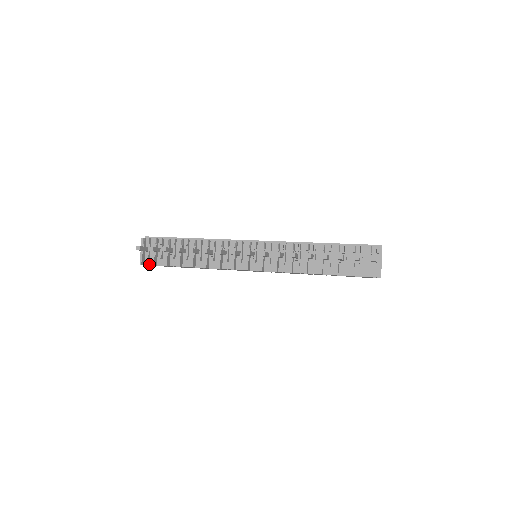
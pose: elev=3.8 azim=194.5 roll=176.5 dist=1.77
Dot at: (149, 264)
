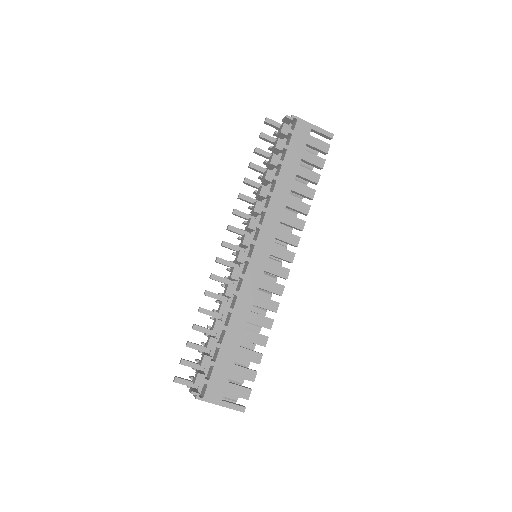
Dot at: (195, 380)
